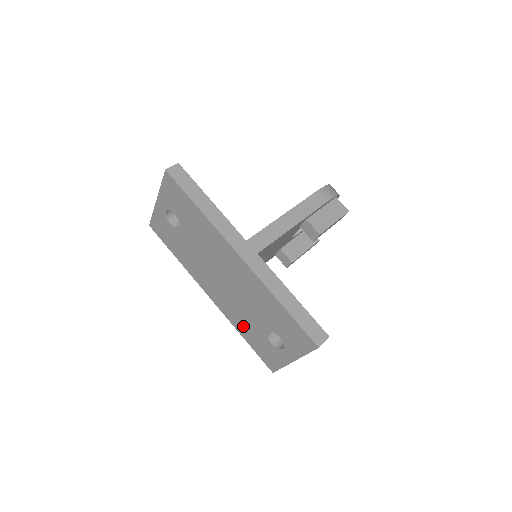
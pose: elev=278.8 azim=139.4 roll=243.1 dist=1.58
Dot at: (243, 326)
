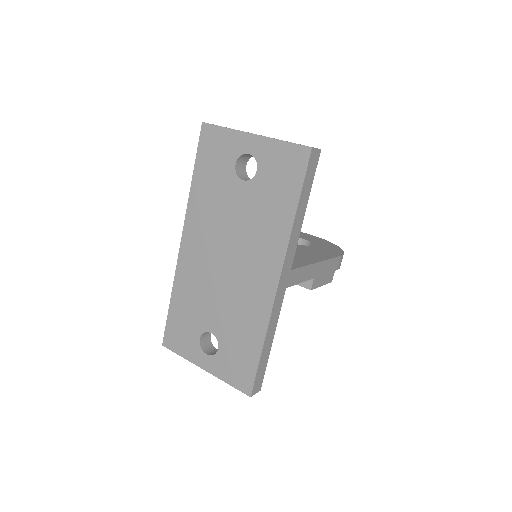
Dot at: (187, 297)
